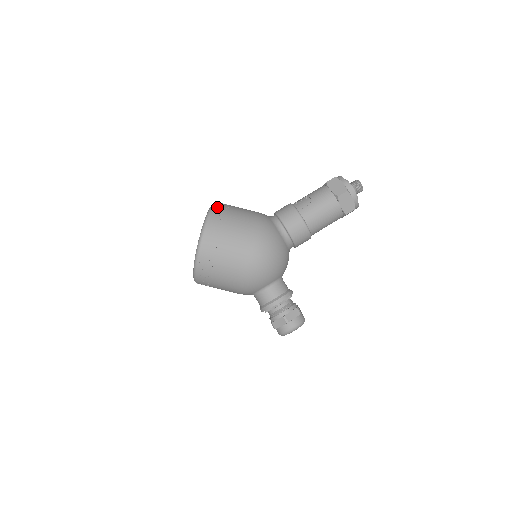
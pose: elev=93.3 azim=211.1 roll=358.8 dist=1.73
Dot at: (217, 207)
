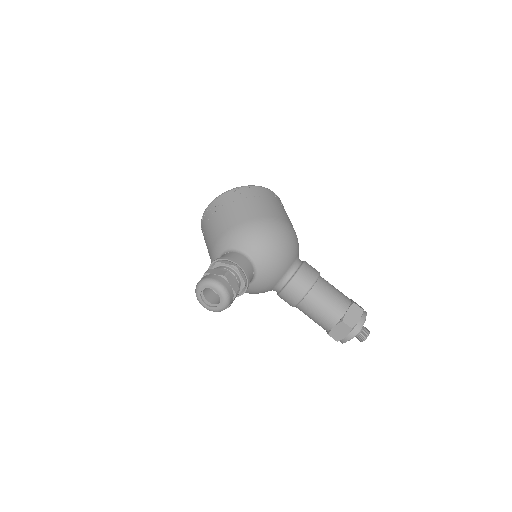
Dot at: occluded
